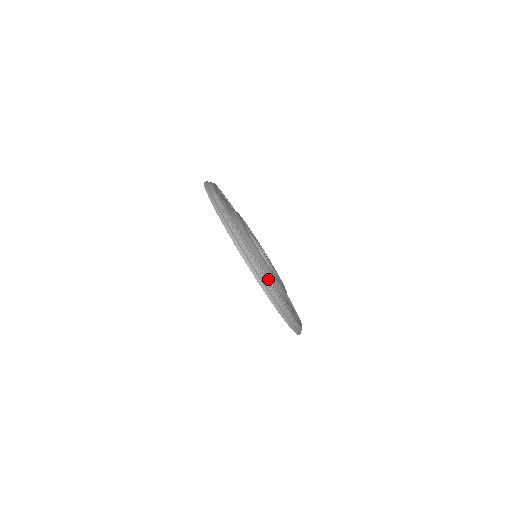
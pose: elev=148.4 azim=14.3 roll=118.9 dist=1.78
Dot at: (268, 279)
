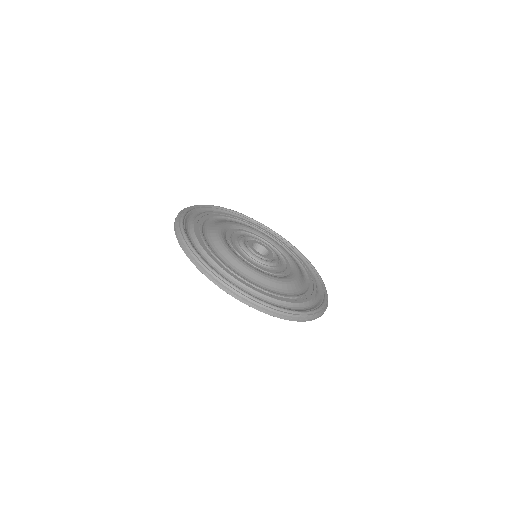
Dot at: (210, 250)
